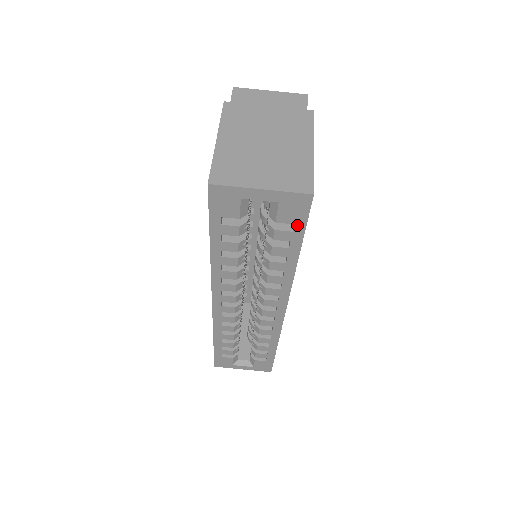
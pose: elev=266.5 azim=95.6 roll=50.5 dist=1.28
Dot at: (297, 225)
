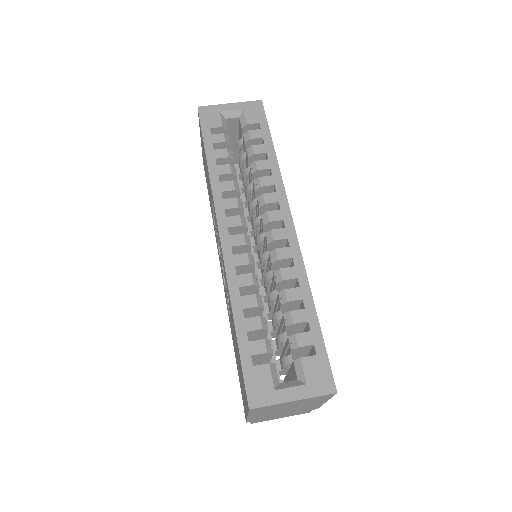
Dot at: (261, 123)
